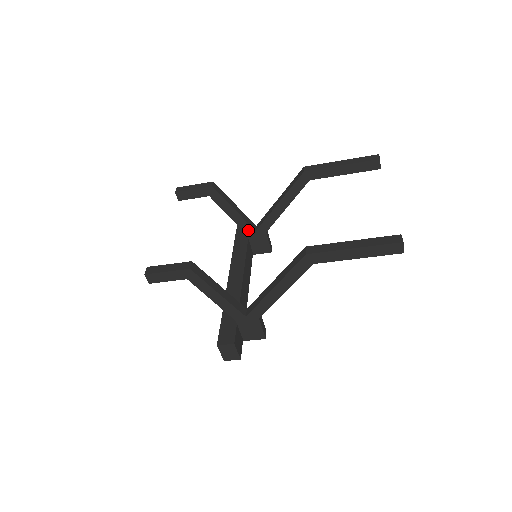
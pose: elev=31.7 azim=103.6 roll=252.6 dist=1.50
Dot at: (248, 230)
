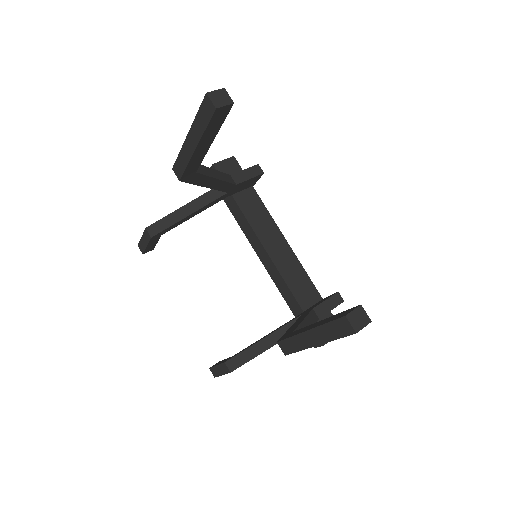
Dot at: (222, 198)
